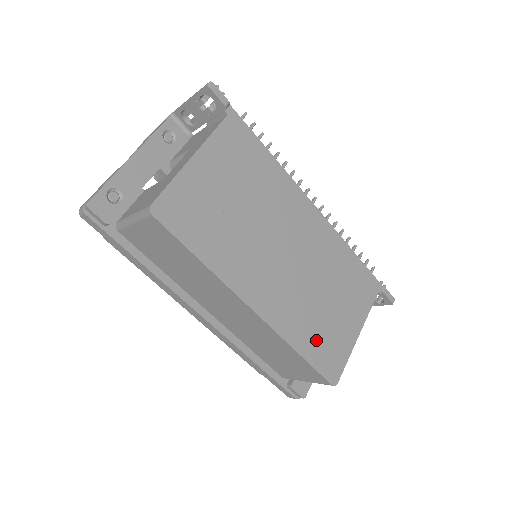
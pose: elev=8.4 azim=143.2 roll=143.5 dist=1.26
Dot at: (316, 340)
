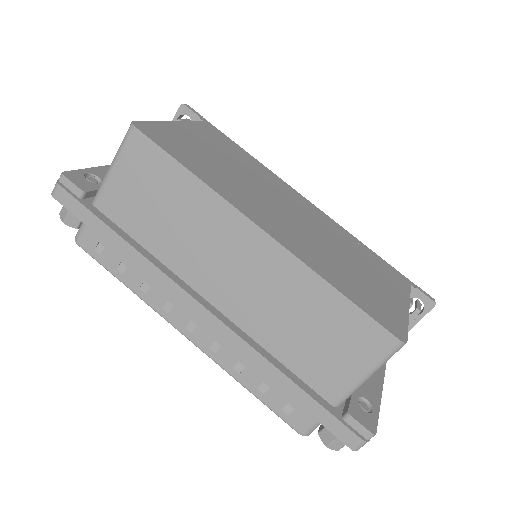
Dot at: (354, 288)
